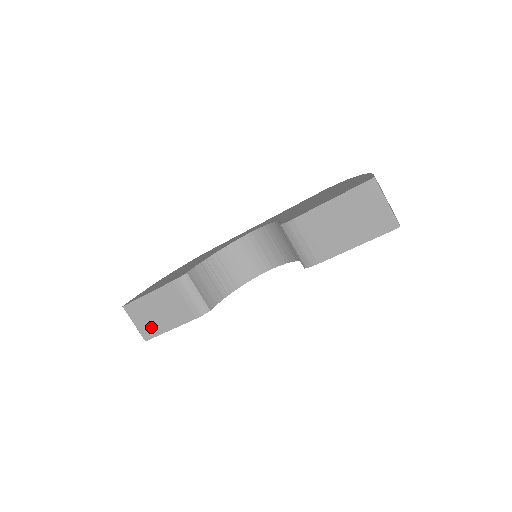
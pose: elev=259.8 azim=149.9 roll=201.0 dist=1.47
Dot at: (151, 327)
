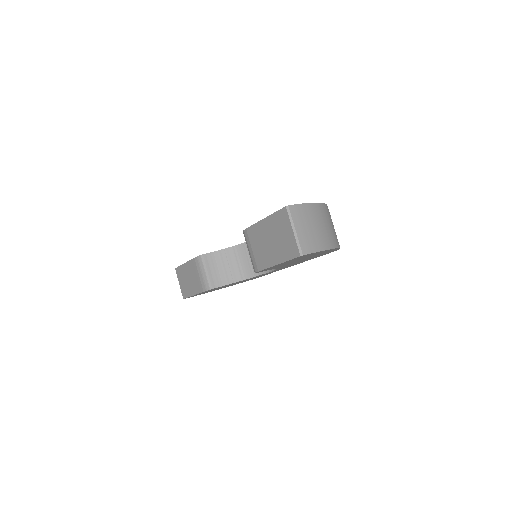
Dot at: (186, 289)
